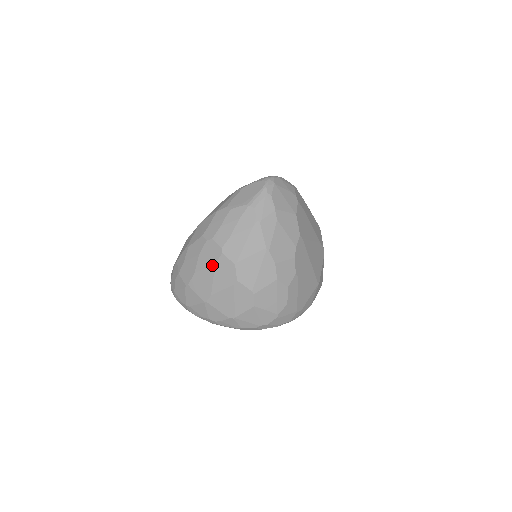
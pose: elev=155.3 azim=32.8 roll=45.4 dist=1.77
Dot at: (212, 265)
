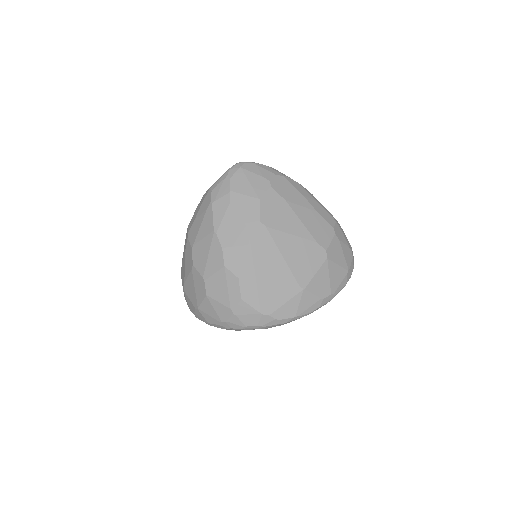
Dot at: (185, 251)
